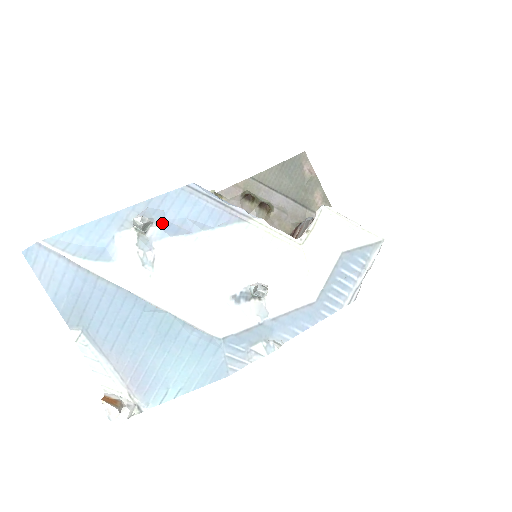
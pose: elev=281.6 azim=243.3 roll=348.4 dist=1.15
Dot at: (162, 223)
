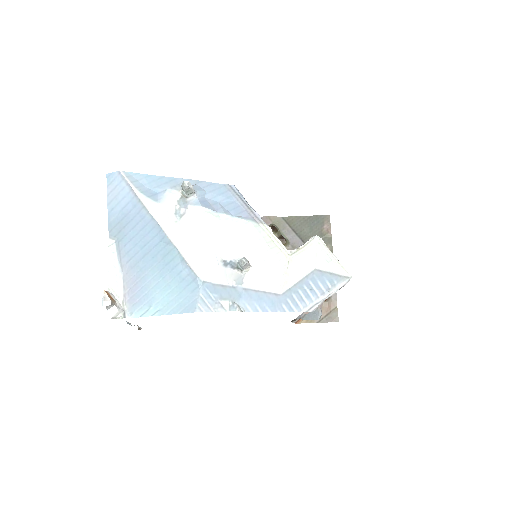
Dot at: (201, 197)
